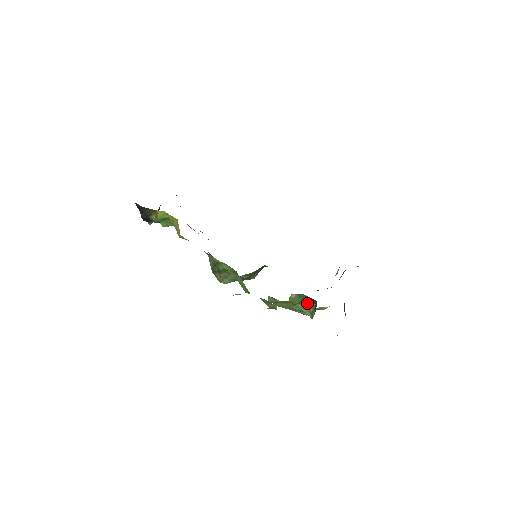
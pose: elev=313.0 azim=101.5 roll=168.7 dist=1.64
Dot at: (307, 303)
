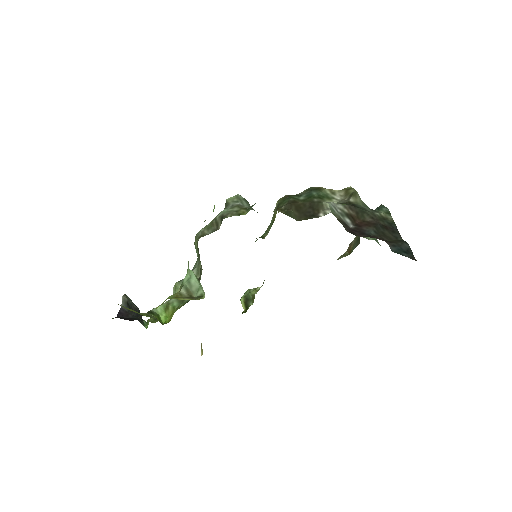
Dot at: occluded
